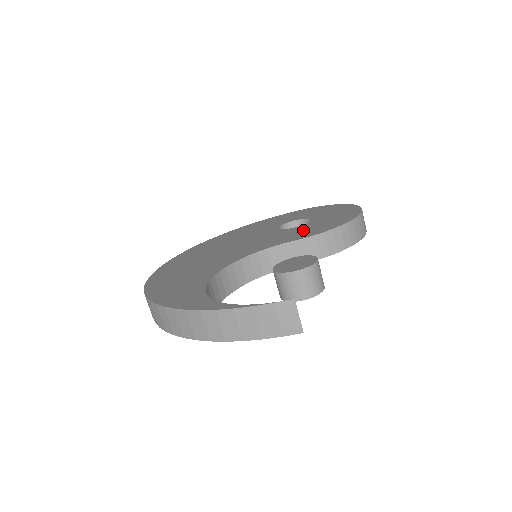
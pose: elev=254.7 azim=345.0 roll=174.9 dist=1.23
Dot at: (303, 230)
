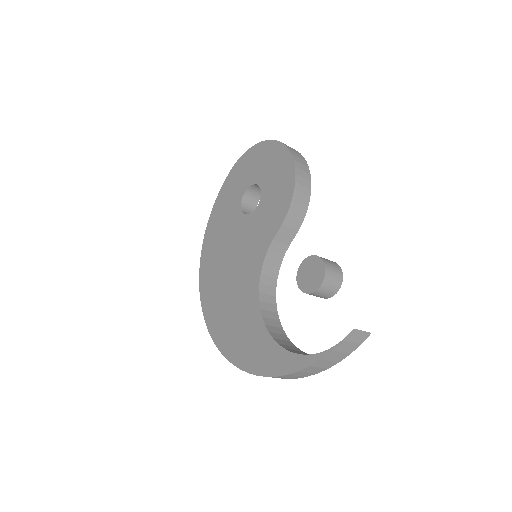
Dot at: (269, 211)
